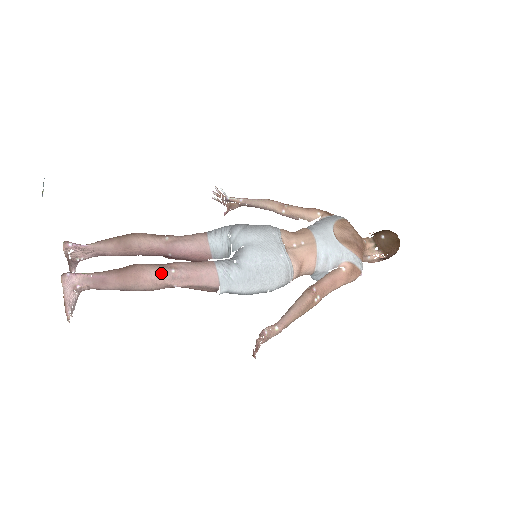
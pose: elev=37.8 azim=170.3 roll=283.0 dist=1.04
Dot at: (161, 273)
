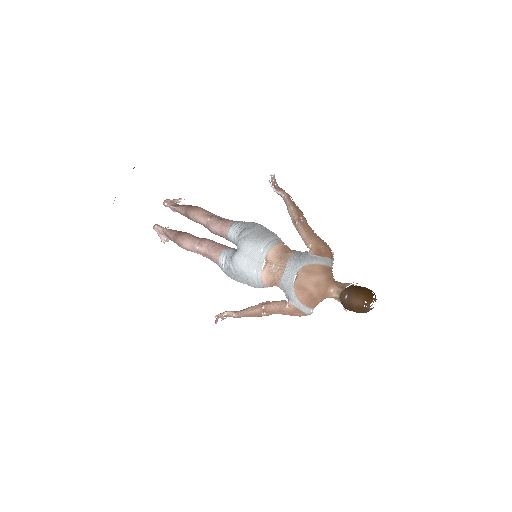
Dot at: (191, 247)
